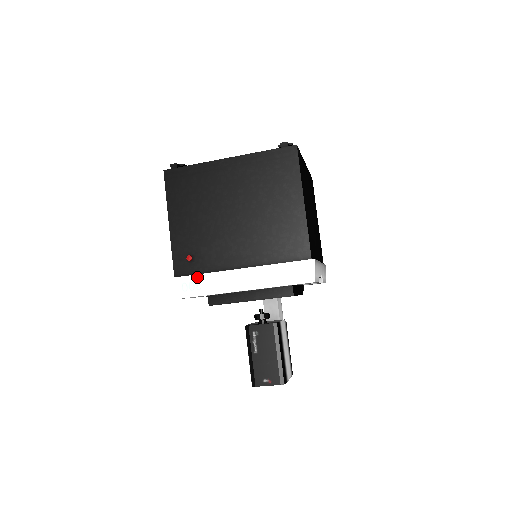
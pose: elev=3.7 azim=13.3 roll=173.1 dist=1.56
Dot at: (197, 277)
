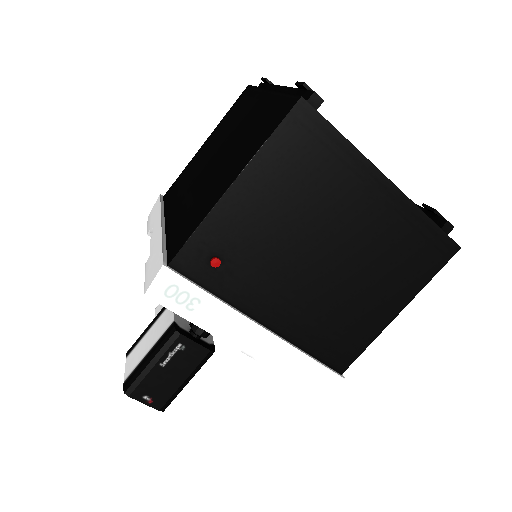
Dot at: (202, 294)
